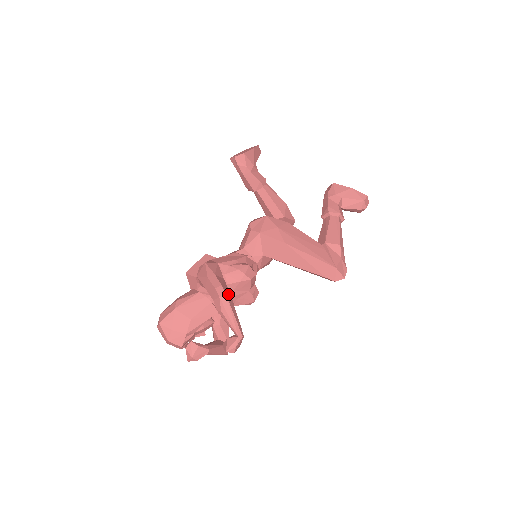
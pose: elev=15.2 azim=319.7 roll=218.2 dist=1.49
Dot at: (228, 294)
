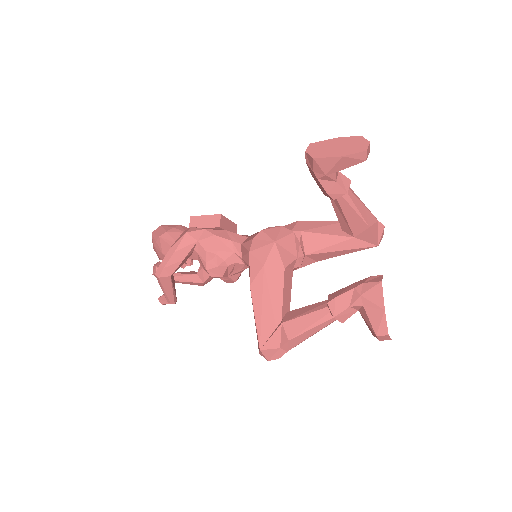
Dot at: (165, 277)
